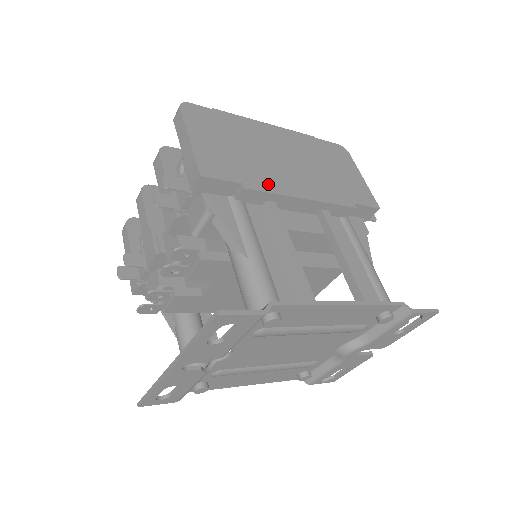
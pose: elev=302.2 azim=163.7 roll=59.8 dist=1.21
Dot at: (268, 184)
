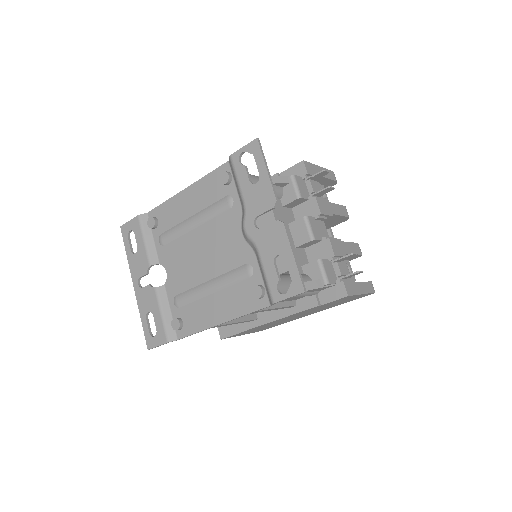
Dot at: occluded
